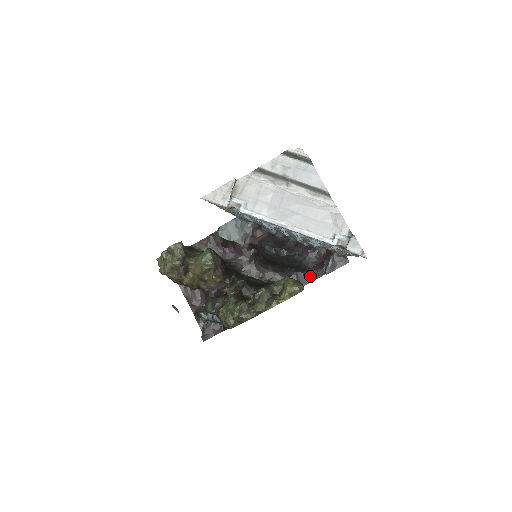
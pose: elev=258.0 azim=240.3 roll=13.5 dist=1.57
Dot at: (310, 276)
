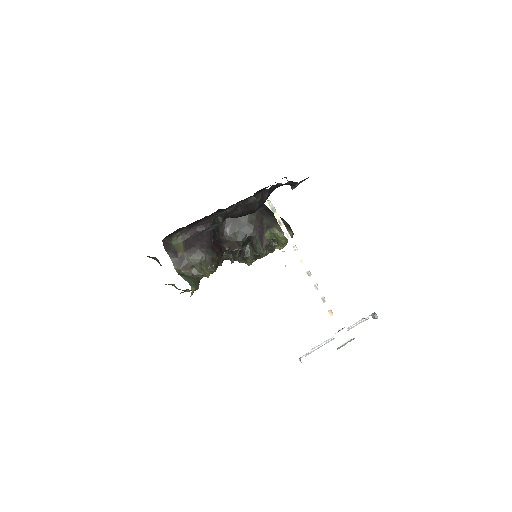
Dot at: occluded
